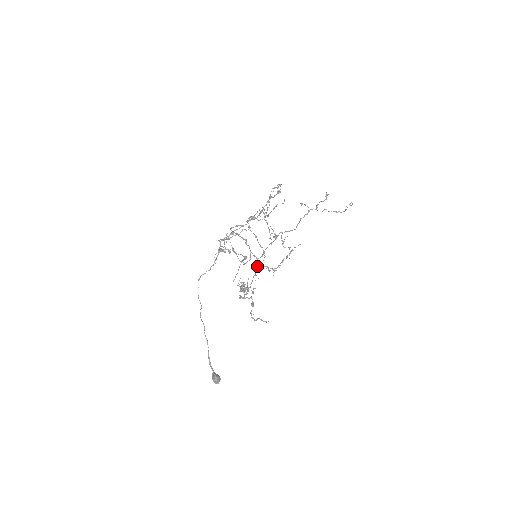
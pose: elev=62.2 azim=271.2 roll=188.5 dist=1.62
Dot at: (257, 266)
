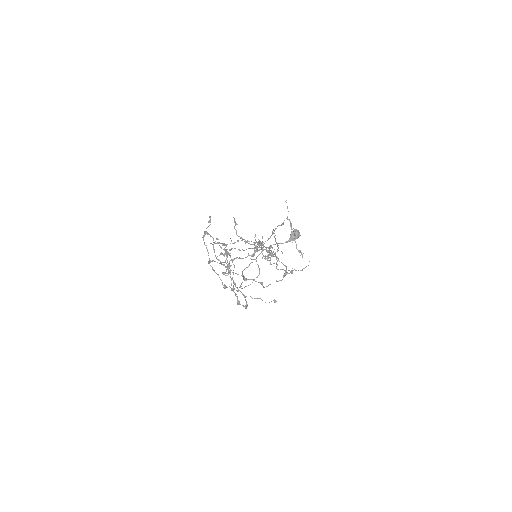
Dot at: occluded
